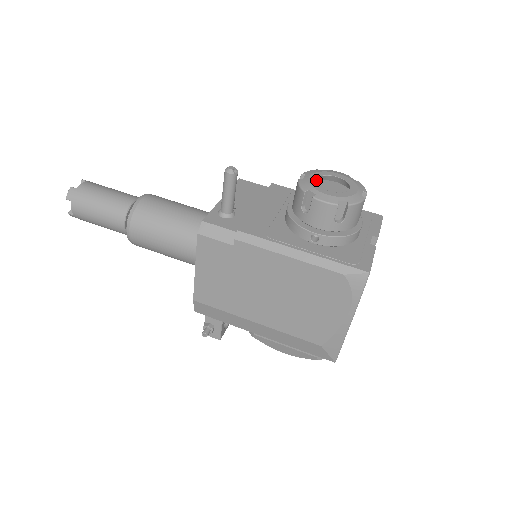
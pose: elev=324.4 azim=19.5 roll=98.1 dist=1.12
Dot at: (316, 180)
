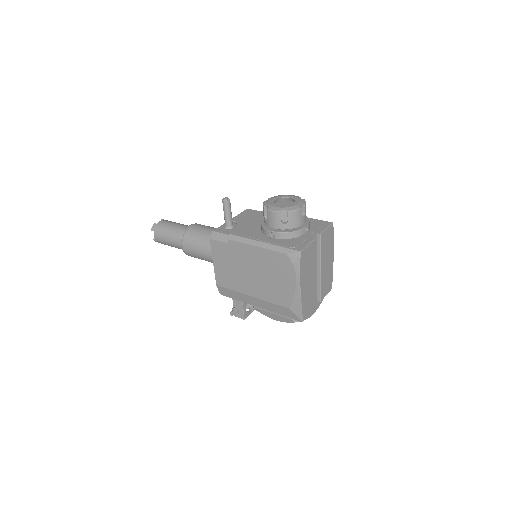
Dot at: (278, 201)
